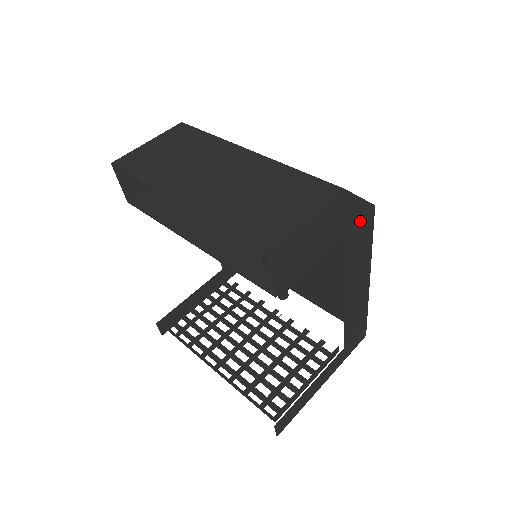
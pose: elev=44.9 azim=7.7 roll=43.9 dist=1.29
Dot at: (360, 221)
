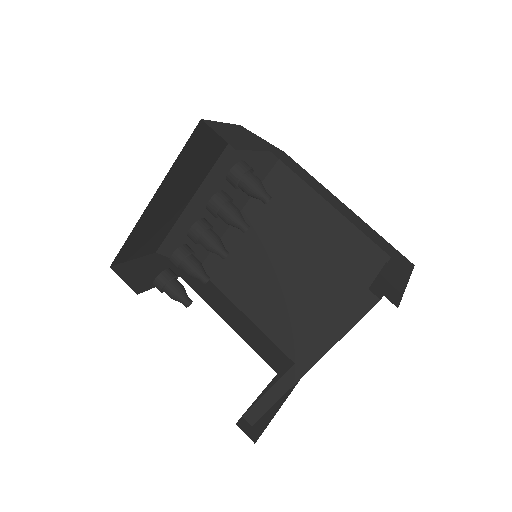
Dot at: (279, 153)
